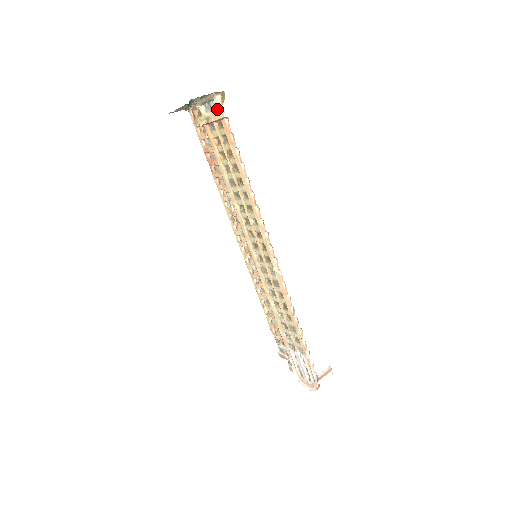
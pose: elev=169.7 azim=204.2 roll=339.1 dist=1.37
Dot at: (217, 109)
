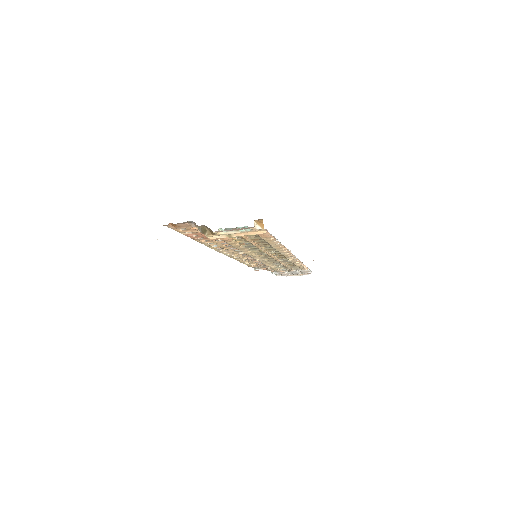
Dot at: (253, 231)
